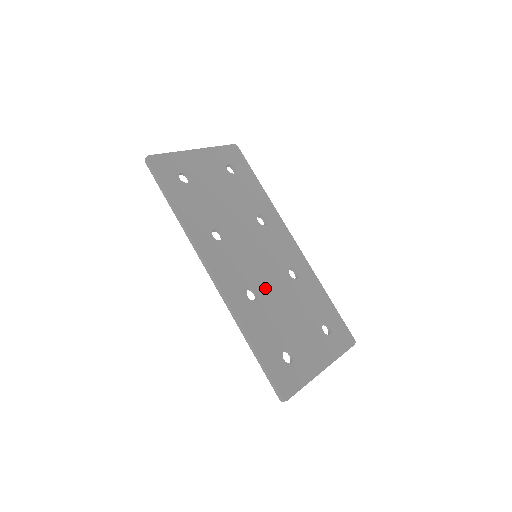
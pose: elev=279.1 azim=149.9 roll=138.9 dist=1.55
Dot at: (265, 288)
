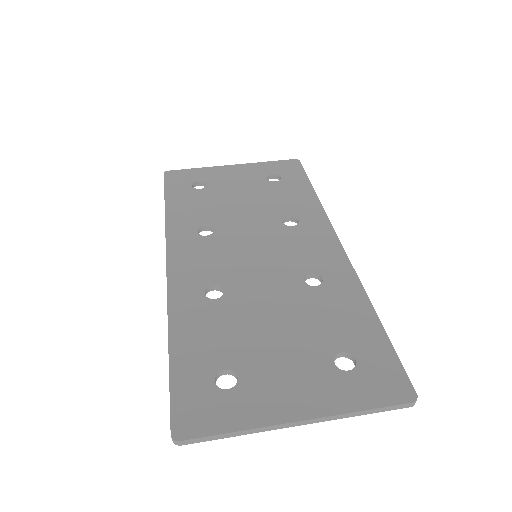
Dot at: (243, 289)
